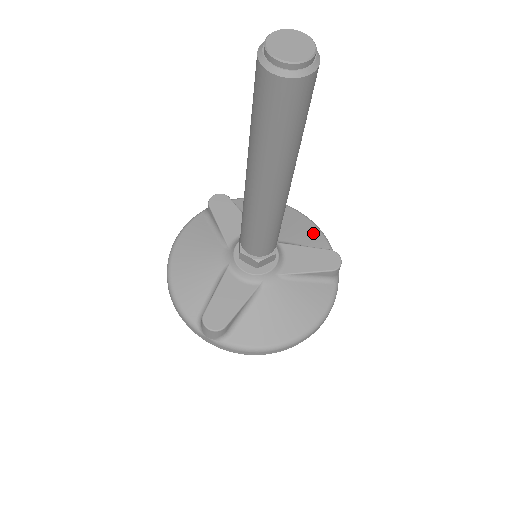
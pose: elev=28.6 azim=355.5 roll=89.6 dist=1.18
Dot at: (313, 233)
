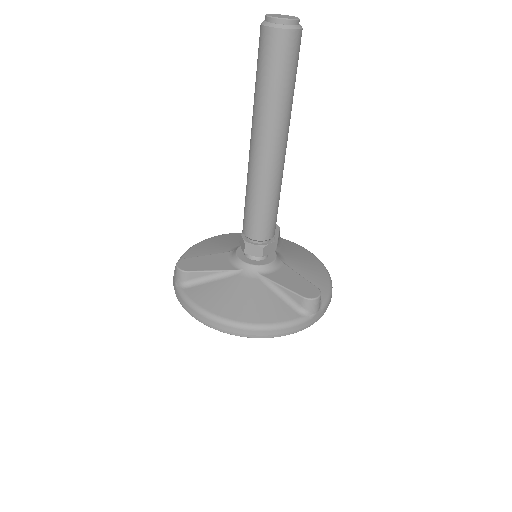
Dot at: (321, 282)
